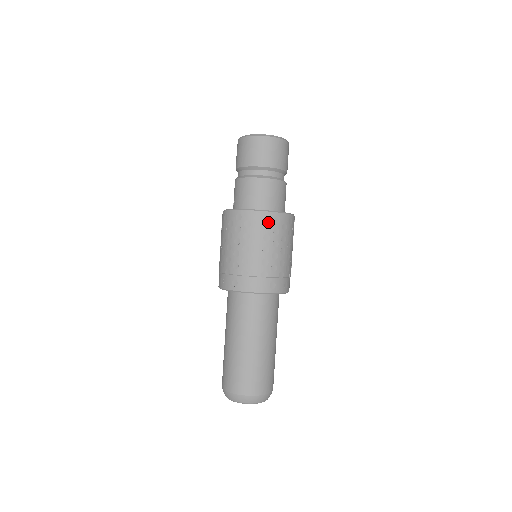
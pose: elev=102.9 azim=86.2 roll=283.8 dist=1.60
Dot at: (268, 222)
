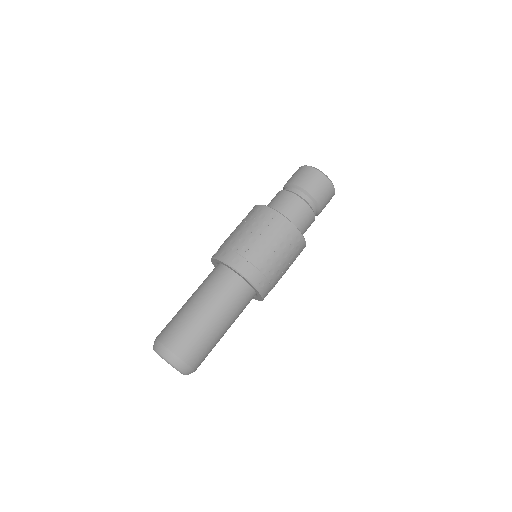
Dot at: (264, 214)
